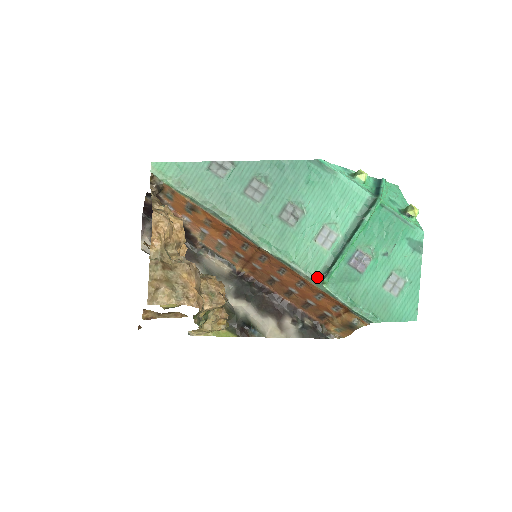
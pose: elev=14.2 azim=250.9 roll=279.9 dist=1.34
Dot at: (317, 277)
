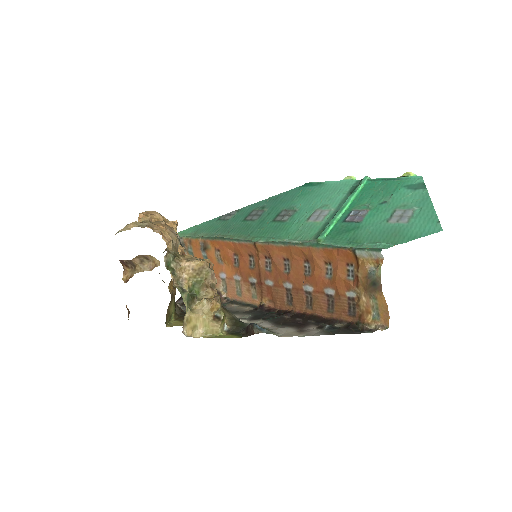
Dot at: (311, 240)
